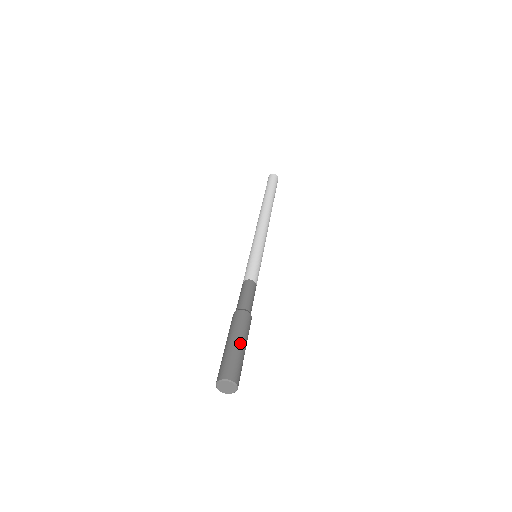
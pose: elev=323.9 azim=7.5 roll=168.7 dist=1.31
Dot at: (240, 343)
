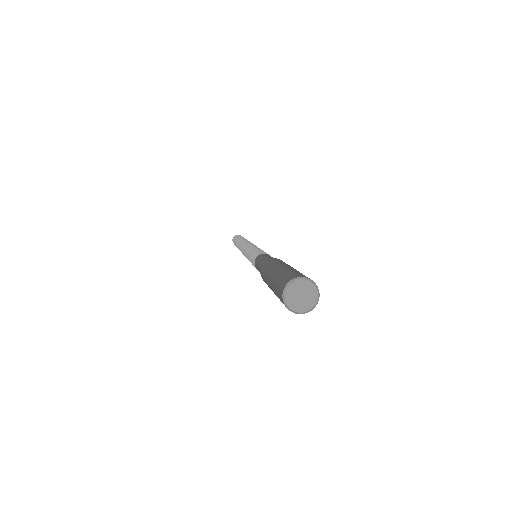
Dot at: occluded
